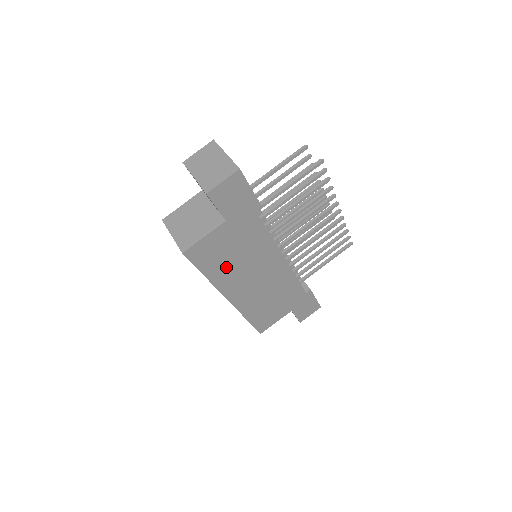
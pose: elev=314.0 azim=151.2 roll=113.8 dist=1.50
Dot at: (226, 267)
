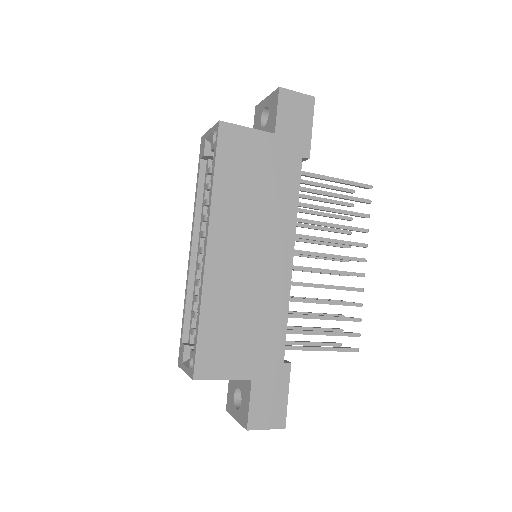
Dot at: (238, 192)
